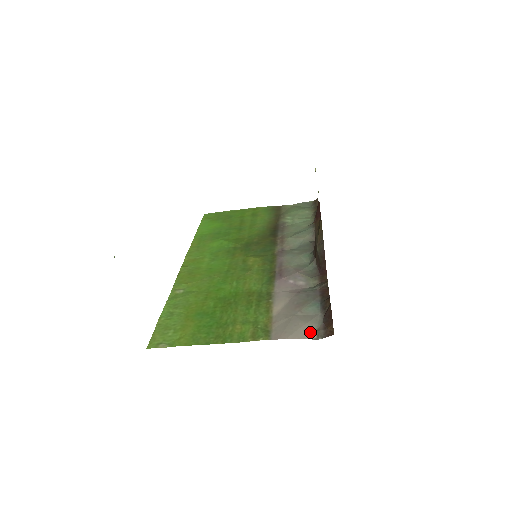
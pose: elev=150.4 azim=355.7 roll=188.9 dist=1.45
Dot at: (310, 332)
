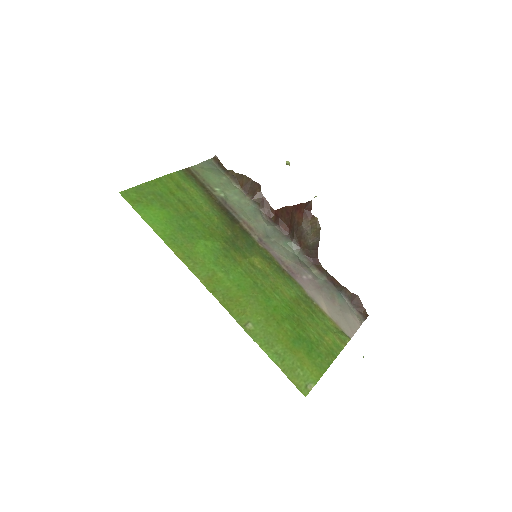
Dot at: (357, 320)
